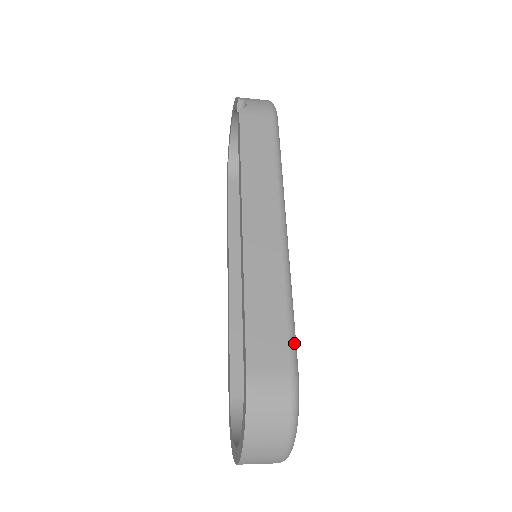
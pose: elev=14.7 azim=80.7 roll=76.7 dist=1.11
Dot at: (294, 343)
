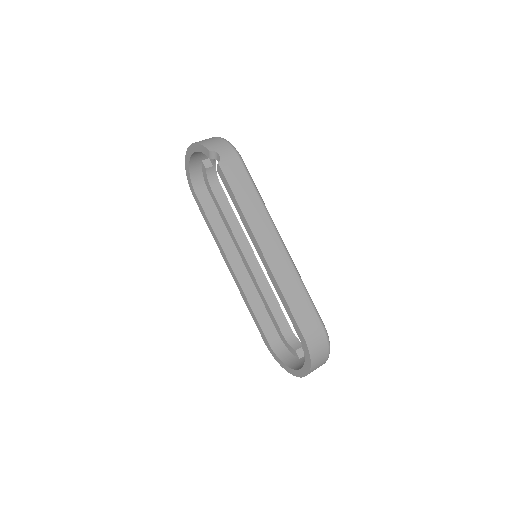
Dot at: (317, 311)
